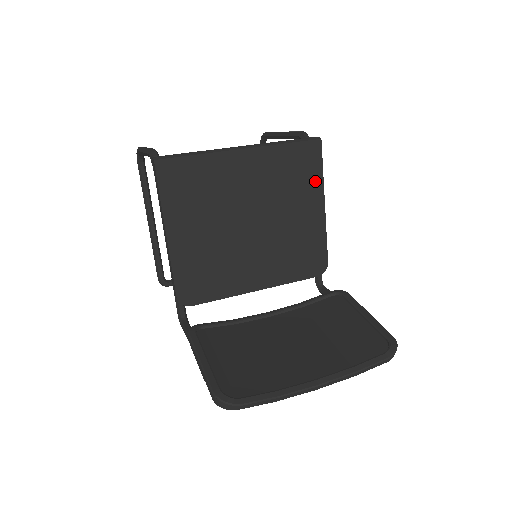
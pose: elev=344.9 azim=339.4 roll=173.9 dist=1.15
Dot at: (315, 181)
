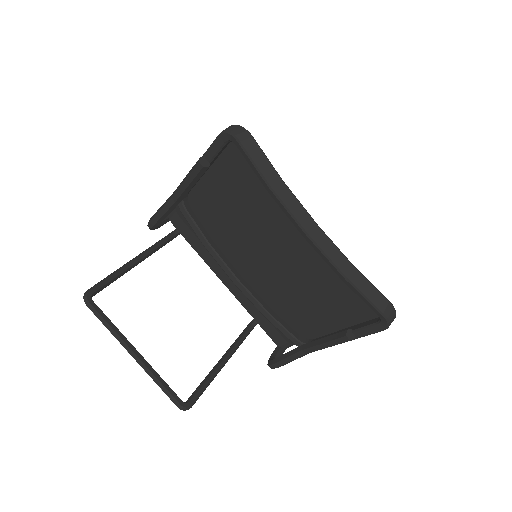
Dot at: occluded
